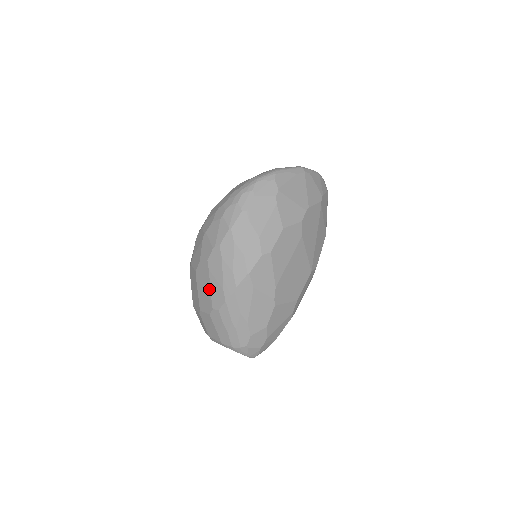
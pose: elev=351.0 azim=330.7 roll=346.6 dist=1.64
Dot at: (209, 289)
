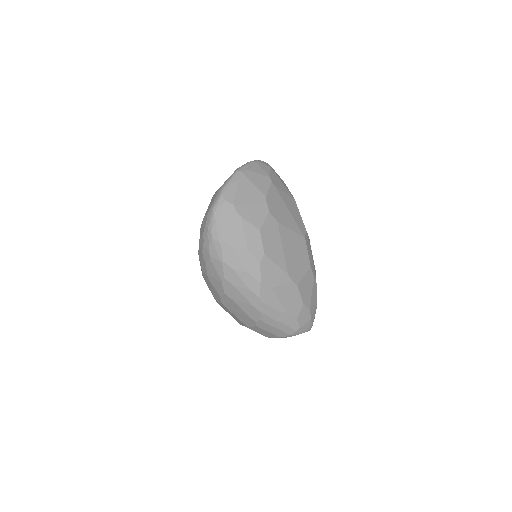
Dot at: (242, 311)
